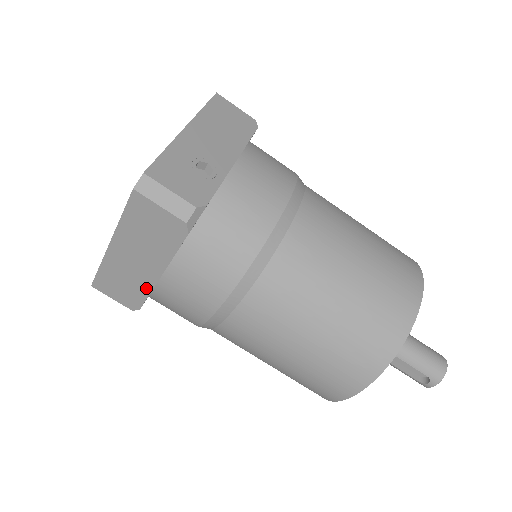
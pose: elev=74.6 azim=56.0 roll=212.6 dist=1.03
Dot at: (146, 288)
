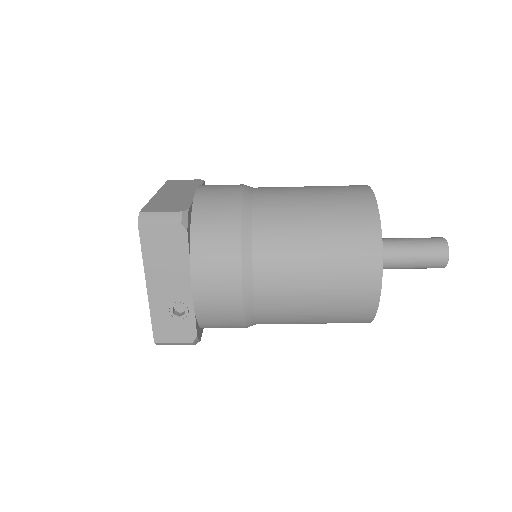
Dot at: occluded
